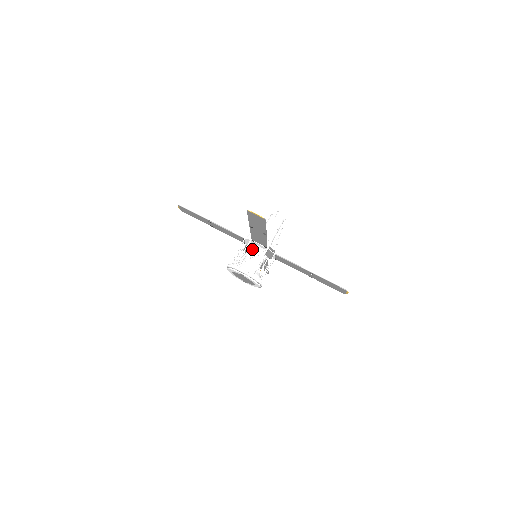
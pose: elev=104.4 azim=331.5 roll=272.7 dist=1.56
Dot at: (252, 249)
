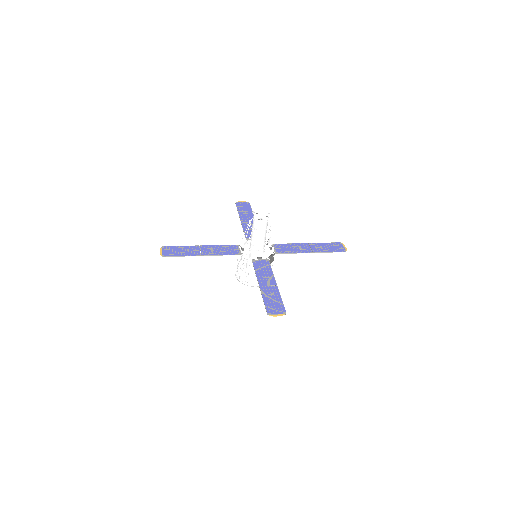
Dot at: occluded
